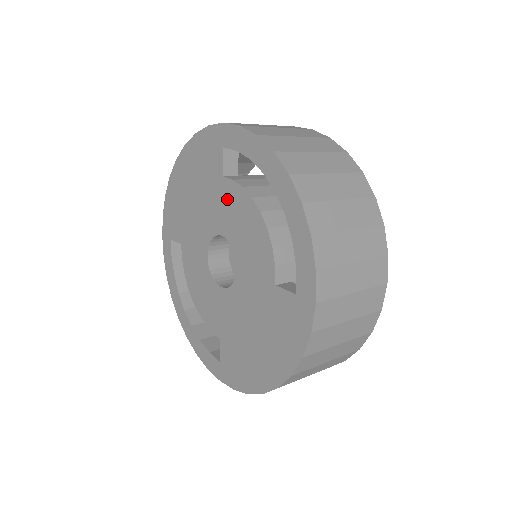
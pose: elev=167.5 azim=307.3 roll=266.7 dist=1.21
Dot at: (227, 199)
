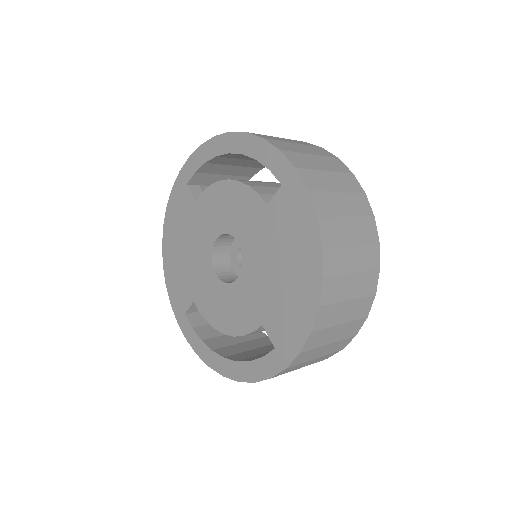
Dot at: (206, 209)
